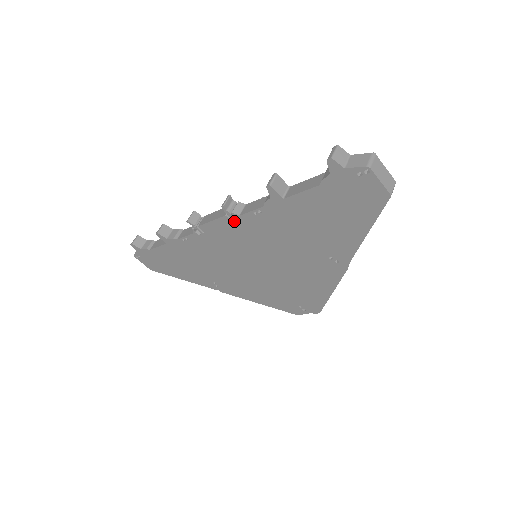
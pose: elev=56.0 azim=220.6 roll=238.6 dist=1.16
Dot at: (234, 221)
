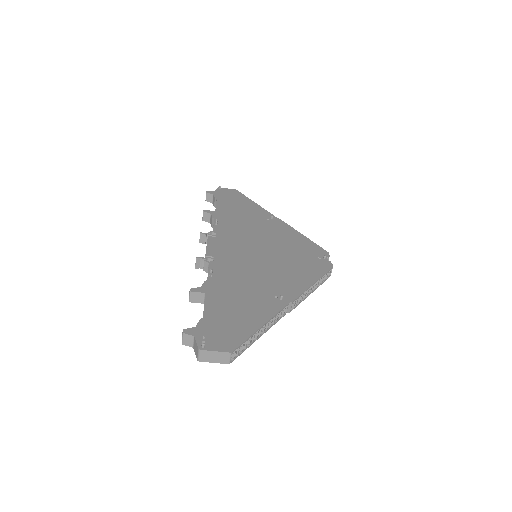
Dot at: occluded
